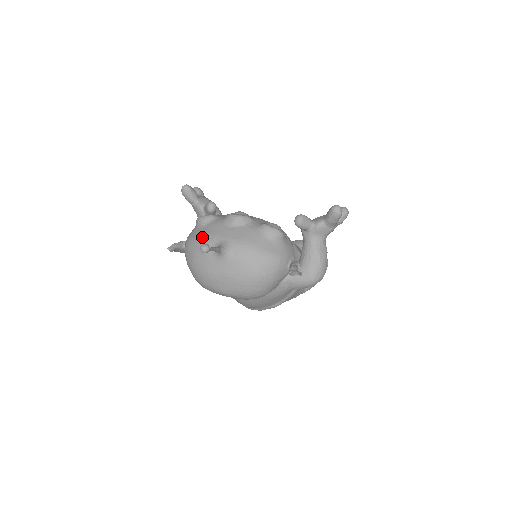
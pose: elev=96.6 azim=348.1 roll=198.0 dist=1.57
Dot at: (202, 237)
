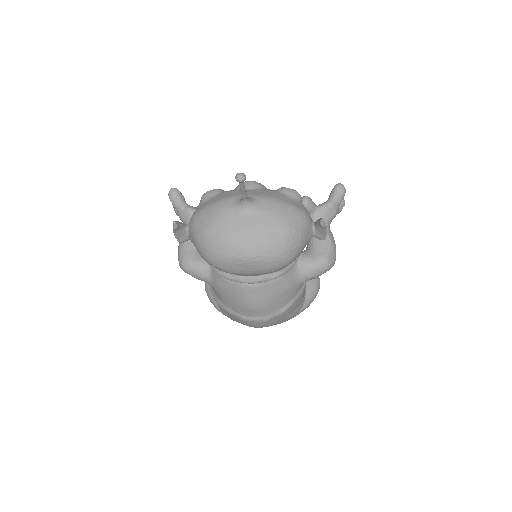
Dot at: (217, 200)
